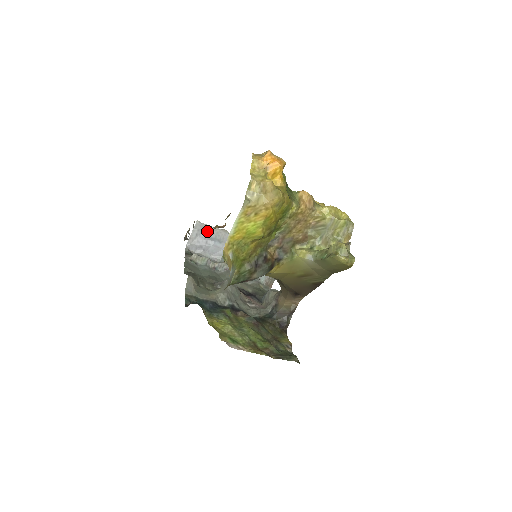
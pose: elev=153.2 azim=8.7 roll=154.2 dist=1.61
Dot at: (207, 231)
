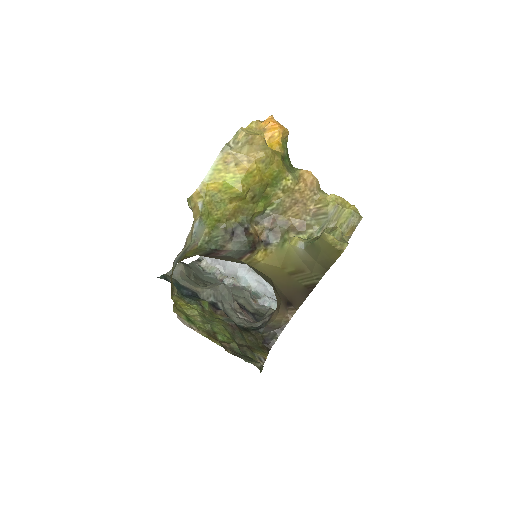
Dot at: occluded
